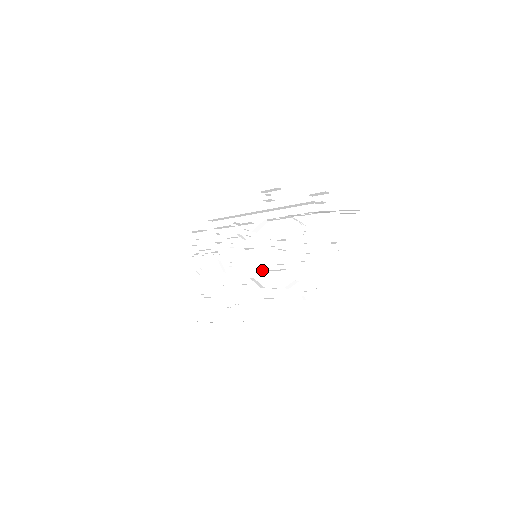
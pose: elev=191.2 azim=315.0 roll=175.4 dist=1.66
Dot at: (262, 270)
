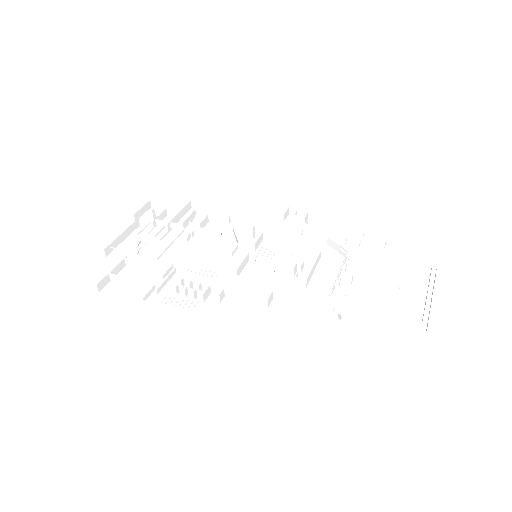
Dot at: (257, 273)
